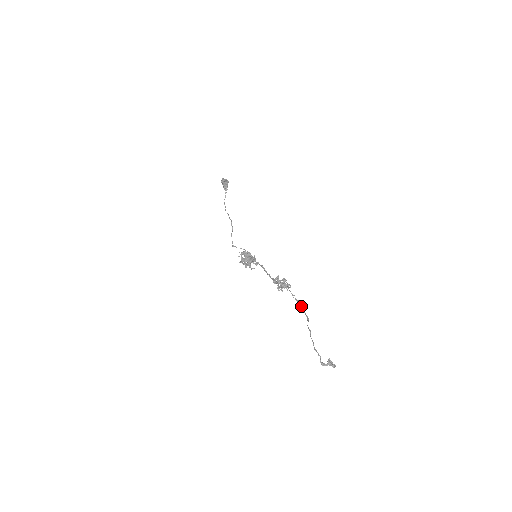
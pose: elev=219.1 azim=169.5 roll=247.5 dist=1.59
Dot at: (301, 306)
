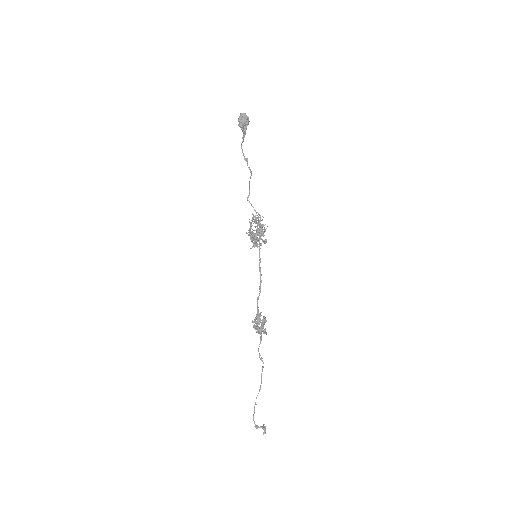
Dot at: (262, 371)
